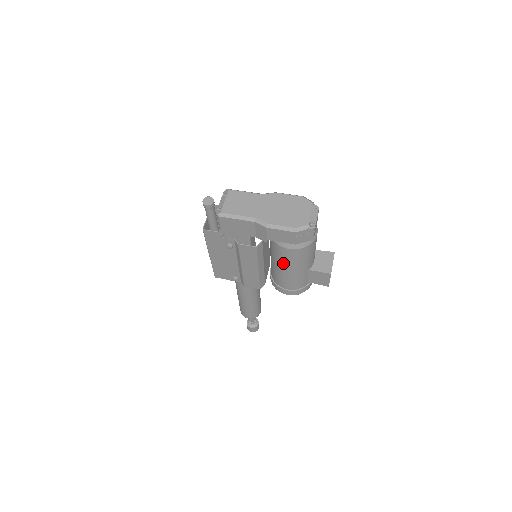
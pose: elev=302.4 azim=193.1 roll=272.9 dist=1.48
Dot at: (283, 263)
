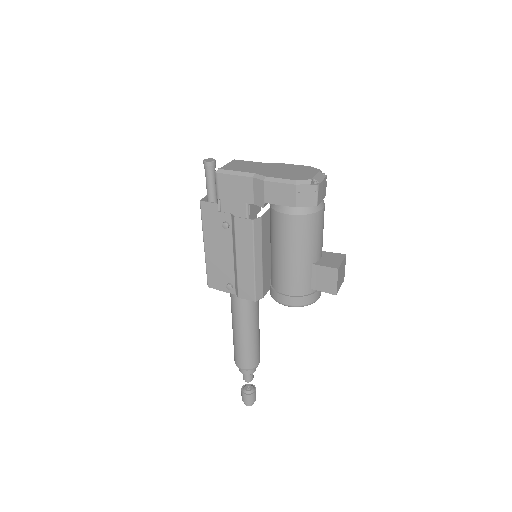
Dot at: (281, 243)
